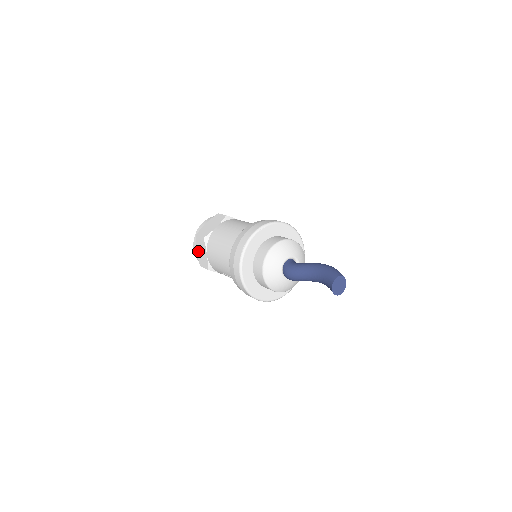
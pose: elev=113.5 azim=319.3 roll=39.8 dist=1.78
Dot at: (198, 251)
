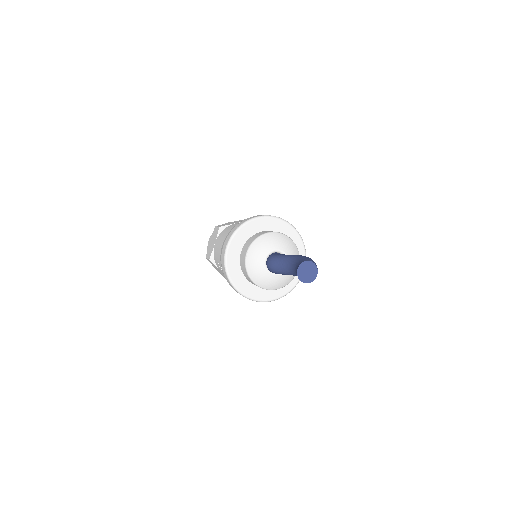
Dot at: (210, 242)
